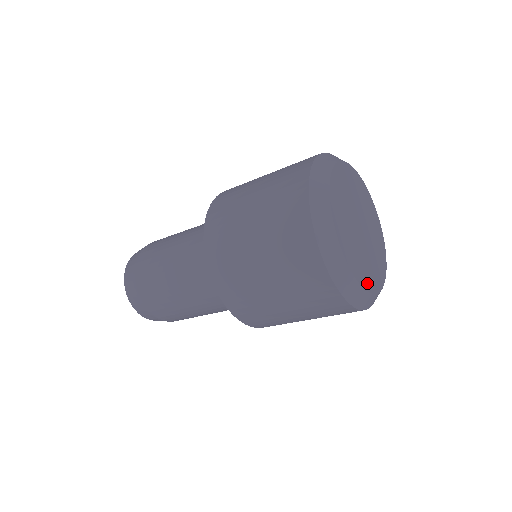
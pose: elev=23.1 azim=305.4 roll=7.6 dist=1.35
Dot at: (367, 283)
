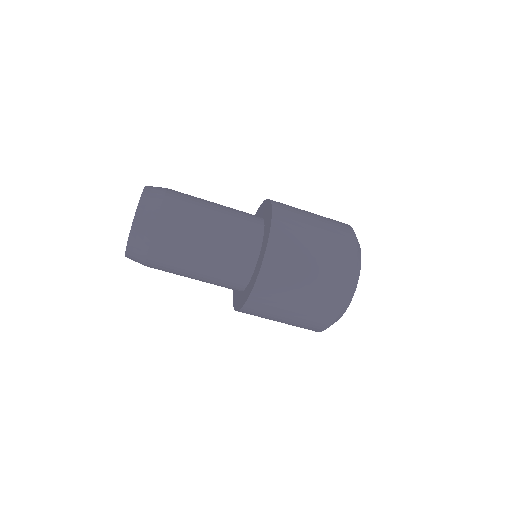
Dot at: occluded
